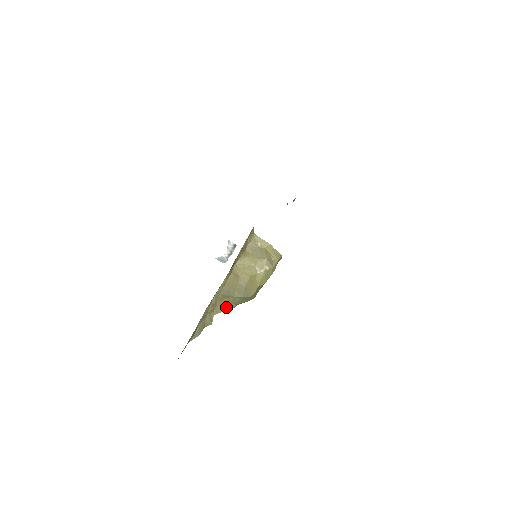
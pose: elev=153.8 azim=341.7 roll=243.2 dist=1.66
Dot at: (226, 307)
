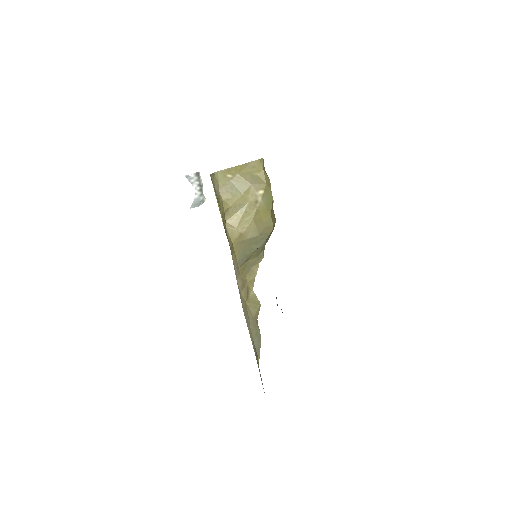
Dot at: (256, 263)
